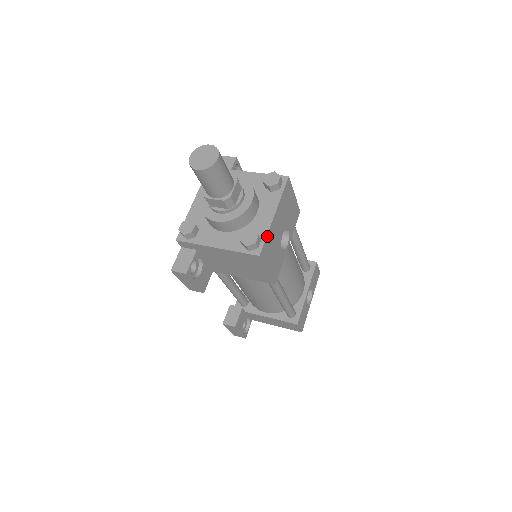
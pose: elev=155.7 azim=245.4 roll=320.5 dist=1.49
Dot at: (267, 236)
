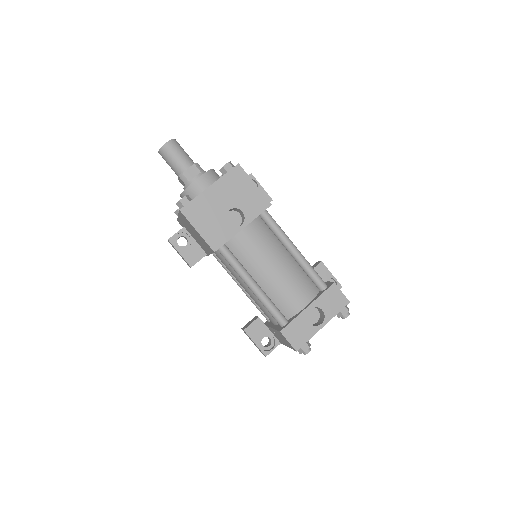
Dot at: (195, 199)
